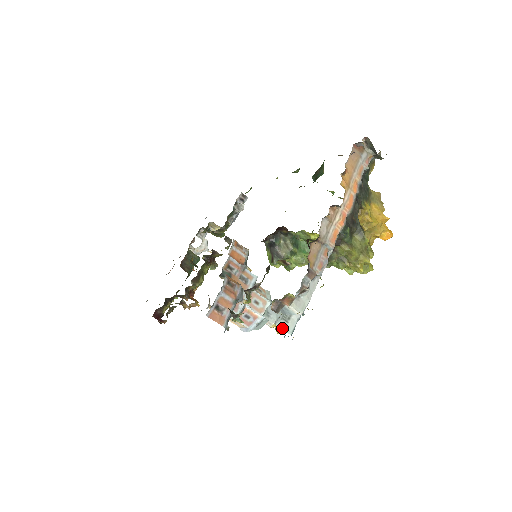
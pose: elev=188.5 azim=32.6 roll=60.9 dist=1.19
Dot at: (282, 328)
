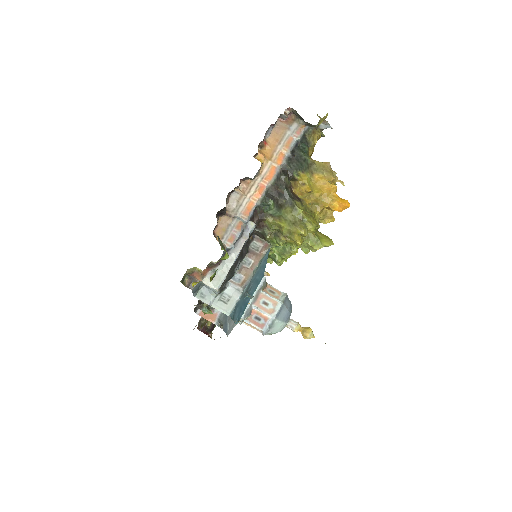
Dot at: (219, 309)
